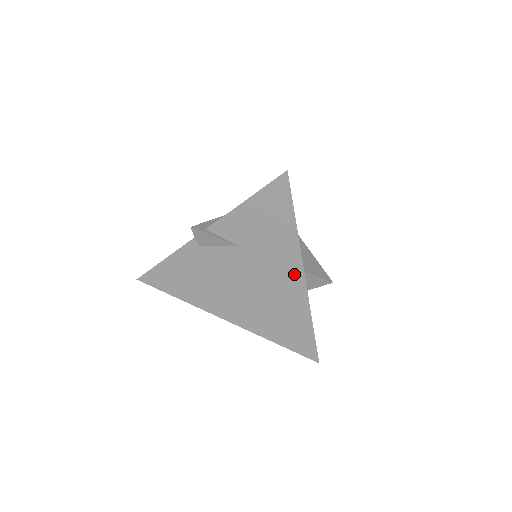
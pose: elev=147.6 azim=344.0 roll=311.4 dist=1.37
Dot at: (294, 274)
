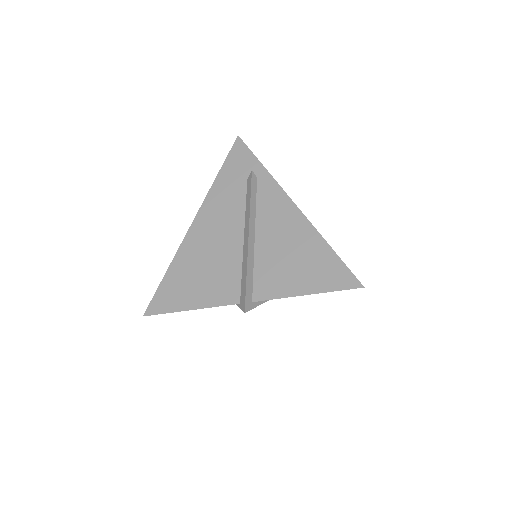
Dot at: occluded
